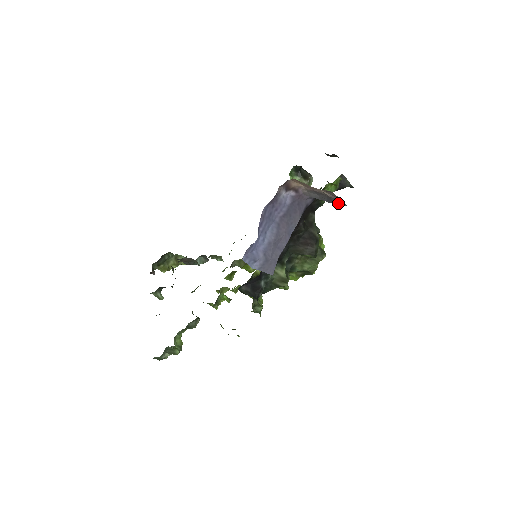
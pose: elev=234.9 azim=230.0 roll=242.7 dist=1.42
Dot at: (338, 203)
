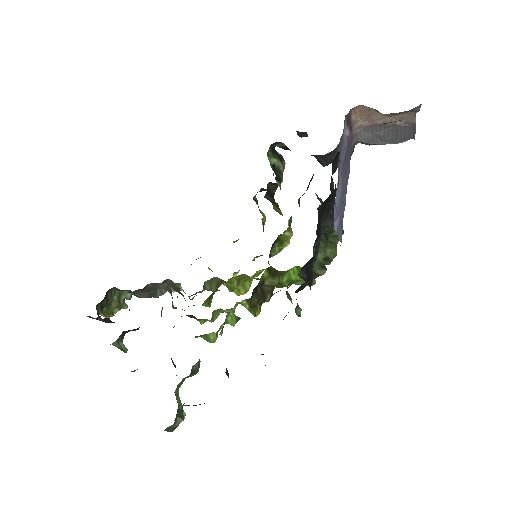
Dot at: (401, 138)
